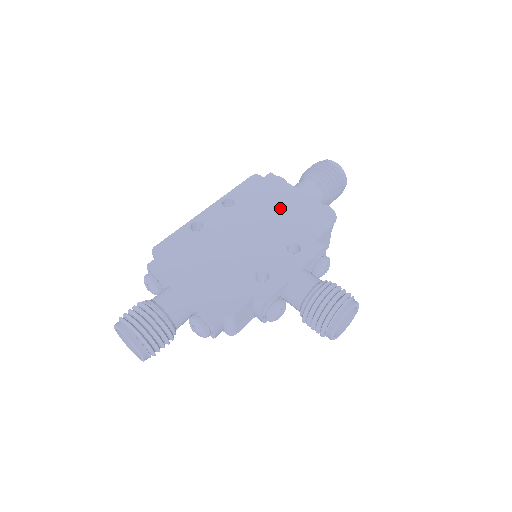
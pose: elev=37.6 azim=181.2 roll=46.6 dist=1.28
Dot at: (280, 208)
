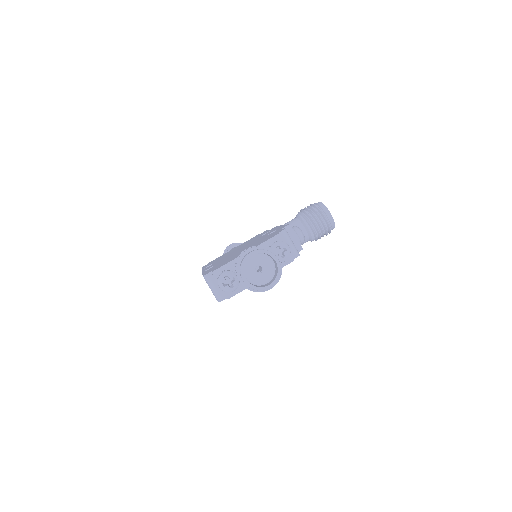
Dot at: occluded
